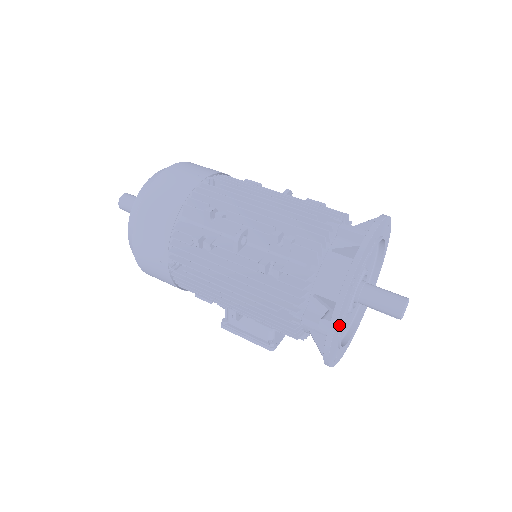
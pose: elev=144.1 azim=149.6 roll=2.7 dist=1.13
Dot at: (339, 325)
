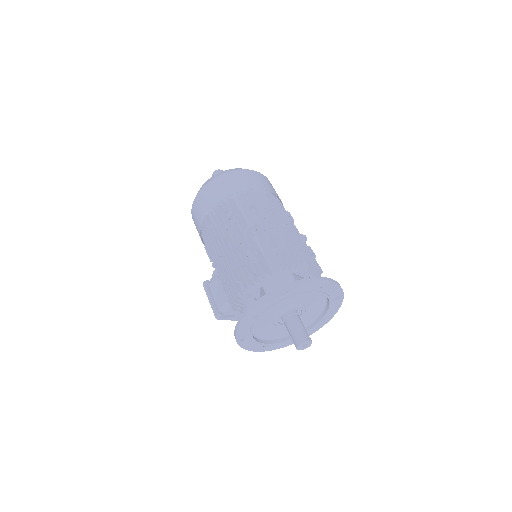
Dot at: (259, 312)
